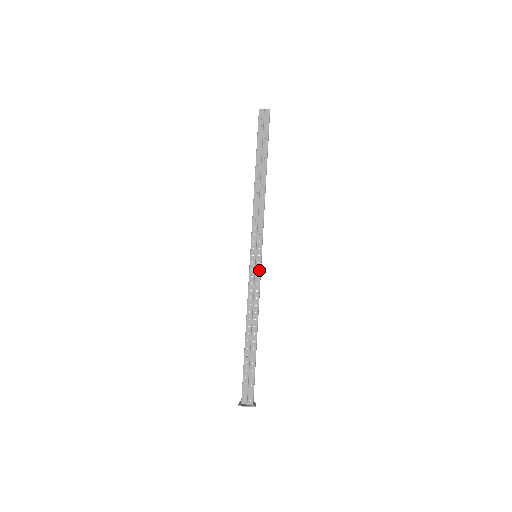
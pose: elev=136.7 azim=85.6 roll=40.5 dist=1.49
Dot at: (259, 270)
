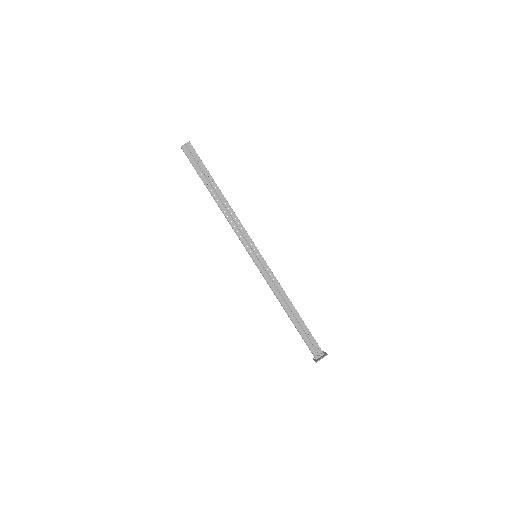
Dot at: (266, 264)
